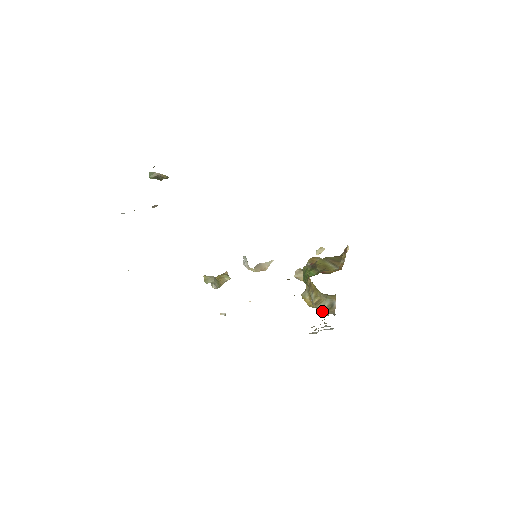
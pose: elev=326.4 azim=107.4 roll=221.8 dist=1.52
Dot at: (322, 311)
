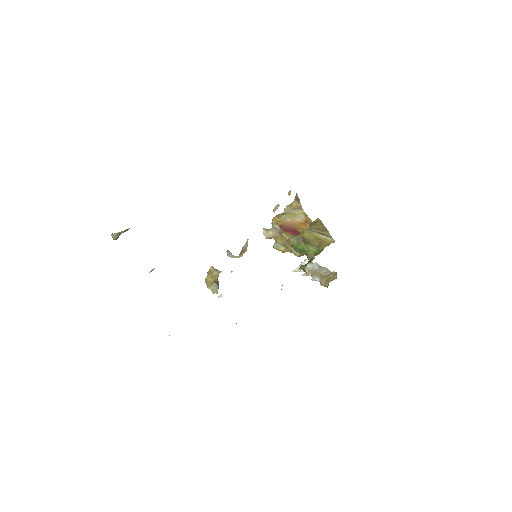
Dot at: occluded
